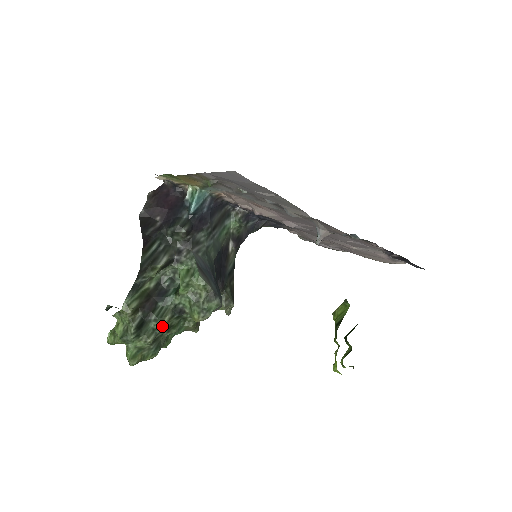
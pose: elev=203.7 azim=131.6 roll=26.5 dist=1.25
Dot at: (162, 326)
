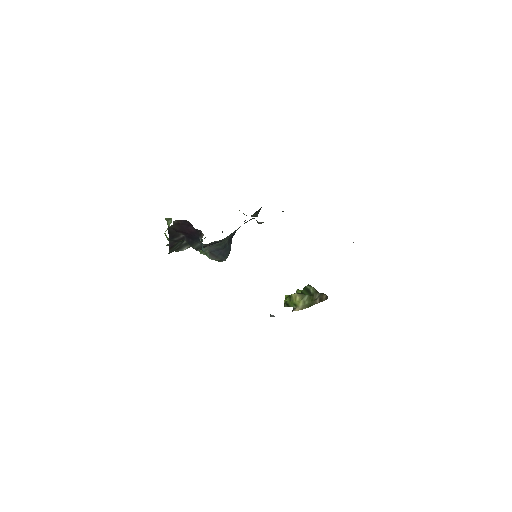
Dot at: occluded
